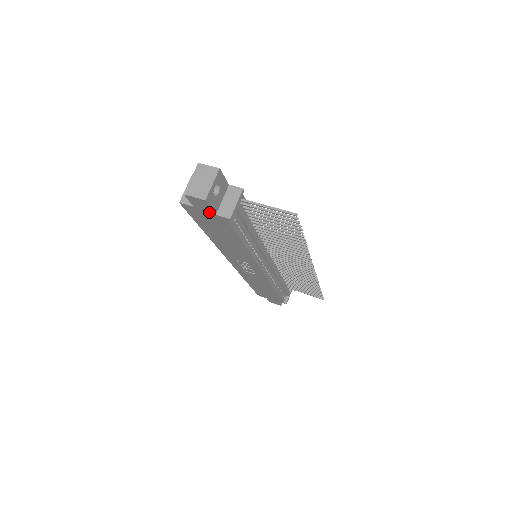
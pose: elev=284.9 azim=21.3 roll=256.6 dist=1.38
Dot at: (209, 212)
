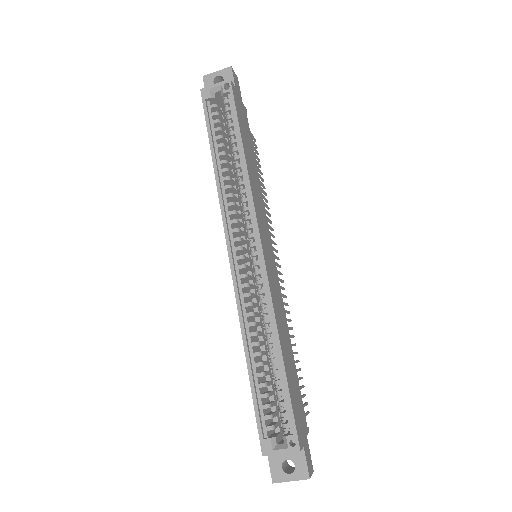
Dot at: occluded
